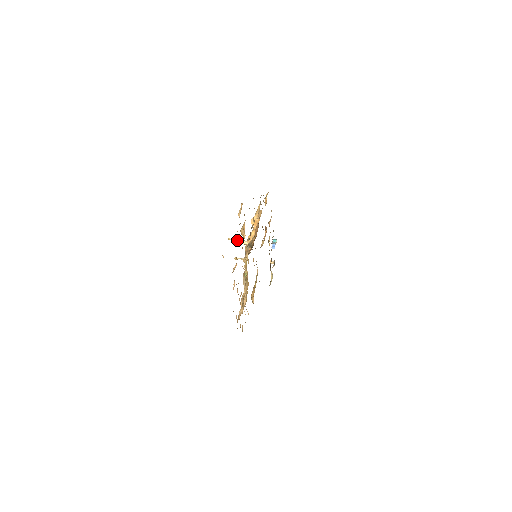
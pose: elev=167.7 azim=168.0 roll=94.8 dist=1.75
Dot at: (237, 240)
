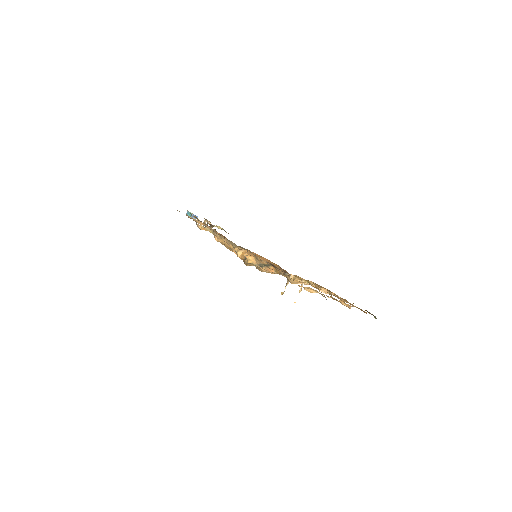
Dot at: occluded
